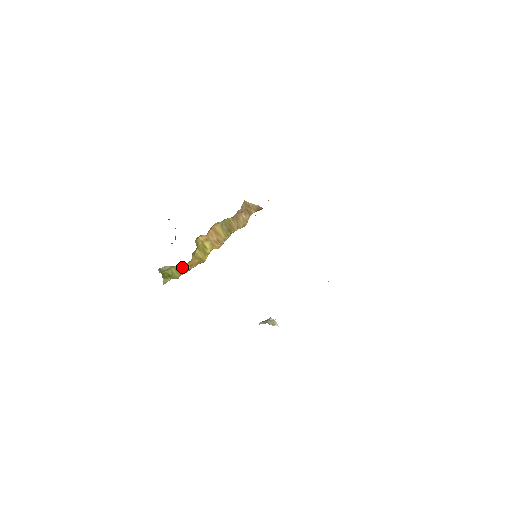
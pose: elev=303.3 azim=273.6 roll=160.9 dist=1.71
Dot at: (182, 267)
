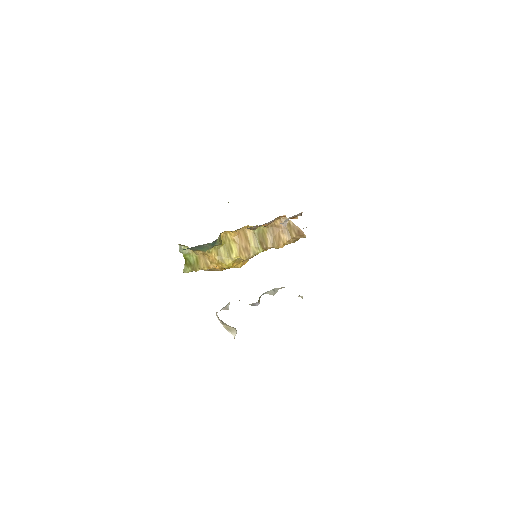
Dot at: (203, 259)
